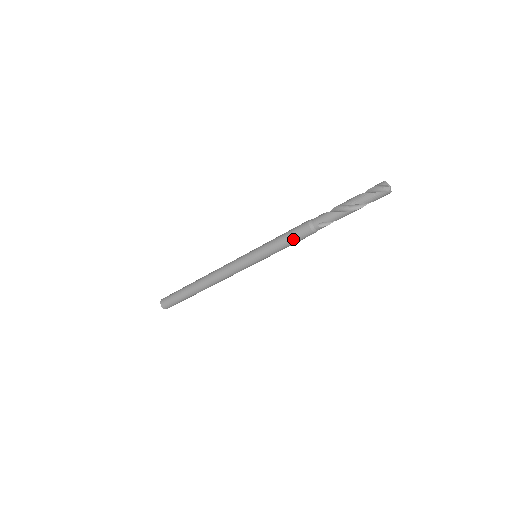
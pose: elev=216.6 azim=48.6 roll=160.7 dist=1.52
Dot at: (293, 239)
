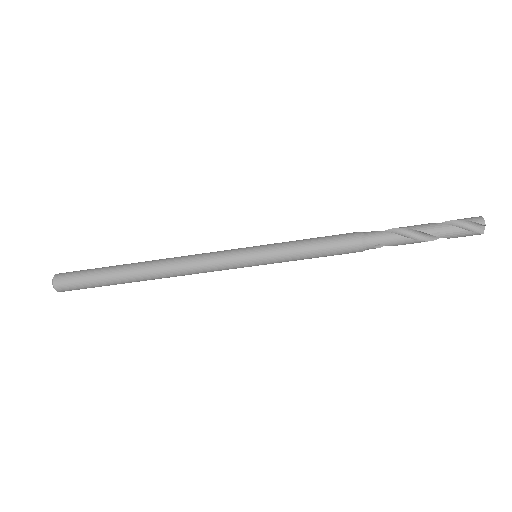
Dot at: (330, 253)
